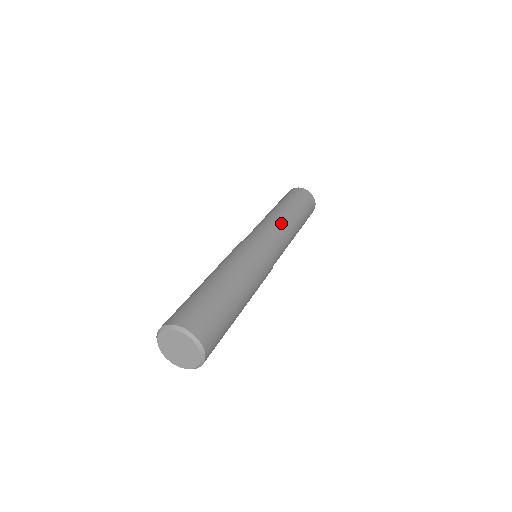
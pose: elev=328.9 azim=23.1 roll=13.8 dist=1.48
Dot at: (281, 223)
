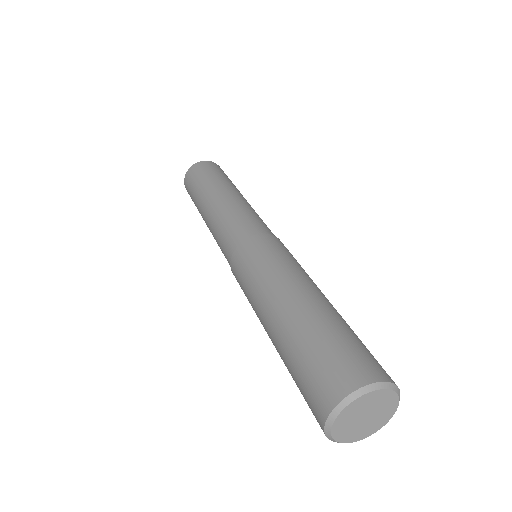
Dot at: (224, 209)
